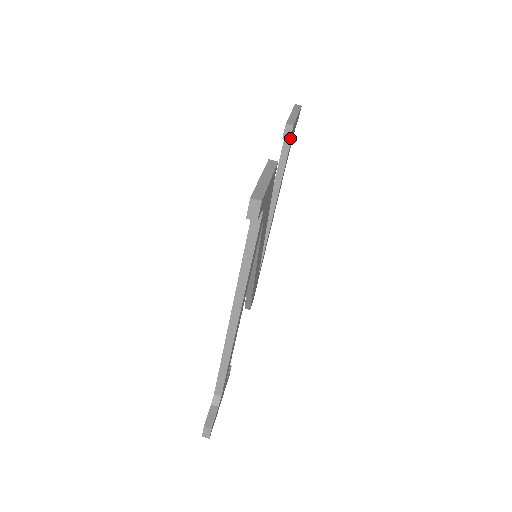
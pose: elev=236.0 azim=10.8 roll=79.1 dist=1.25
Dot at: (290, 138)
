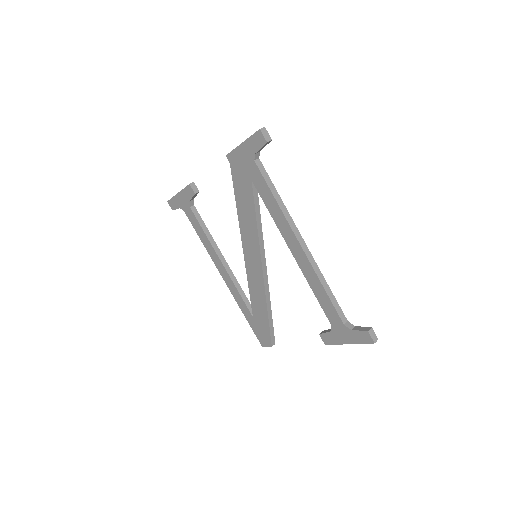
Dot at: (198, 191)
